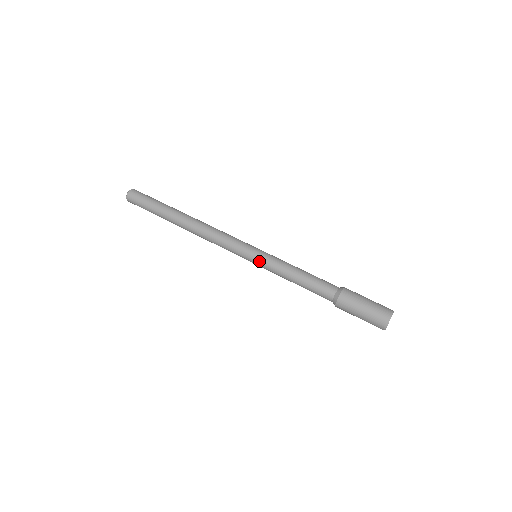
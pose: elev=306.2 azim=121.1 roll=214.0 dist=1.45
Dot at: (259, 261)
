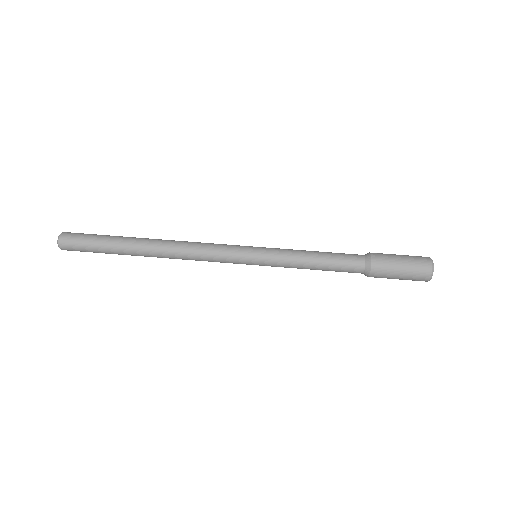
Dot at: (264, 261)
